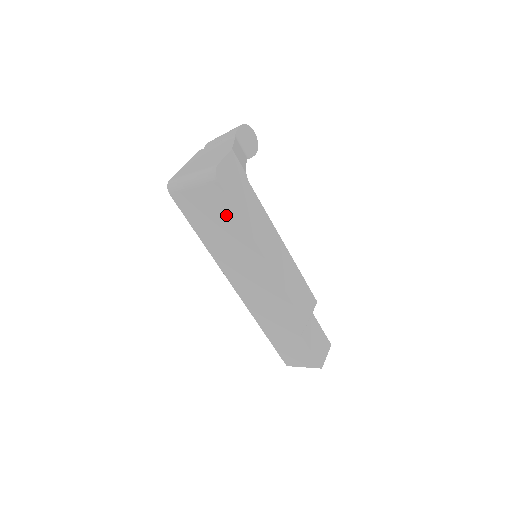
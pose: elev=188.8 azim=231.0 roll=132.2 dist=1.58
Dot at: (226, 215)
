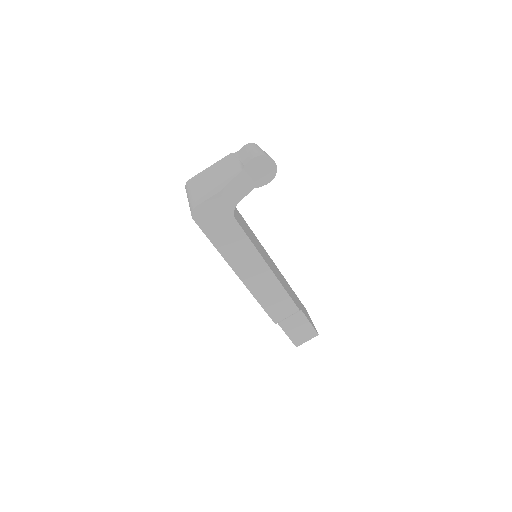
Dot at: occluded
